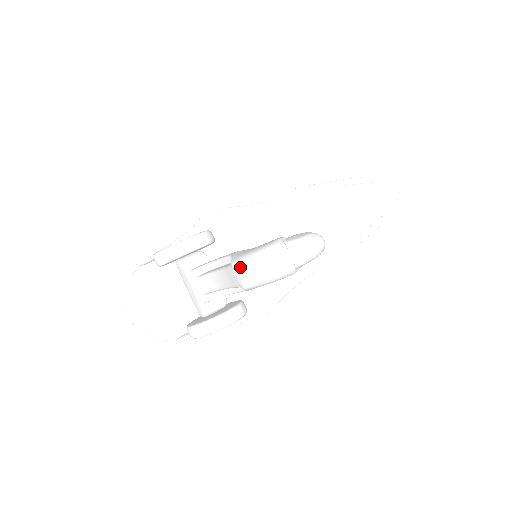
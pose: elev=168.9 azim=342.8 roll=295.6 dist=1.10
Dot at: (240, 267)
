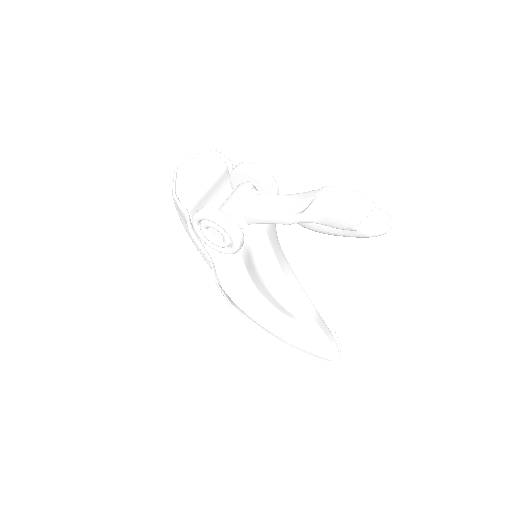
Dot at: (333, 189)
